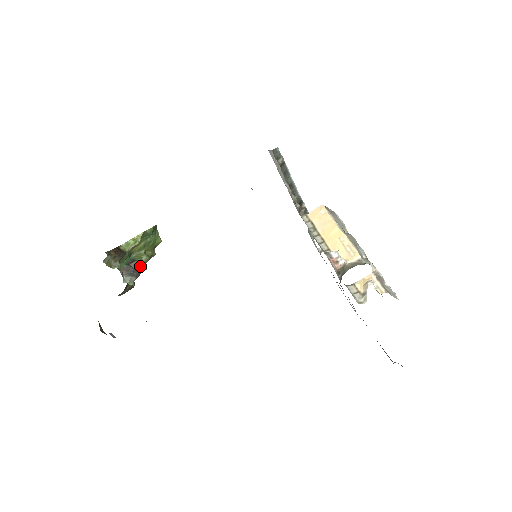
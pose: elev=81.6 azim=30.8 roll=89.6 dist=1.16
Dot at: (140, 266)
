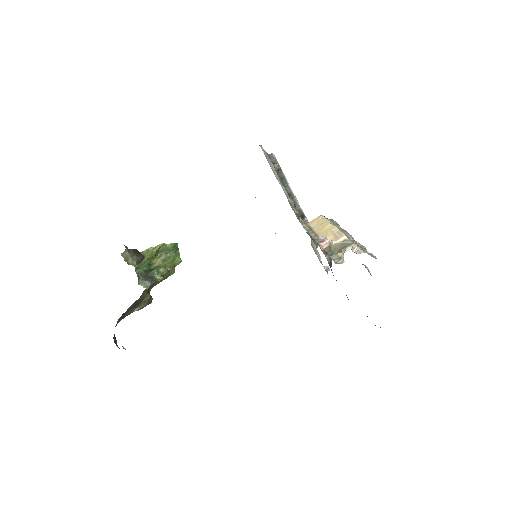
Dot at: (157, 275)
